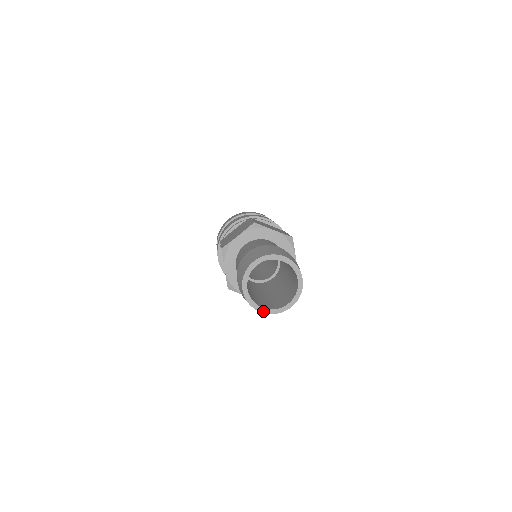
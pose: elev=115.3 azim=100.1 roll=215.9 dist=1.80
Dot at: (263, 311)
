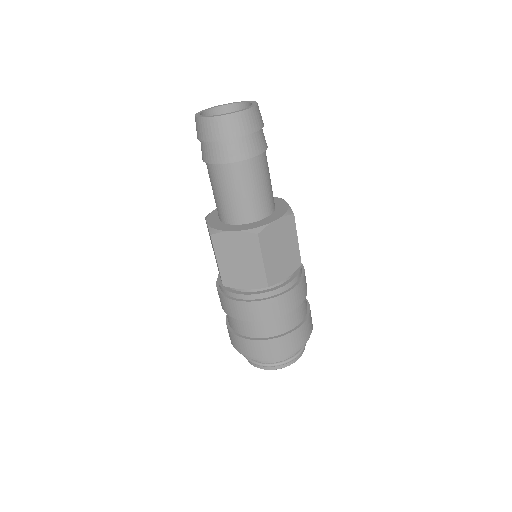
Dot at: (197, 116)
